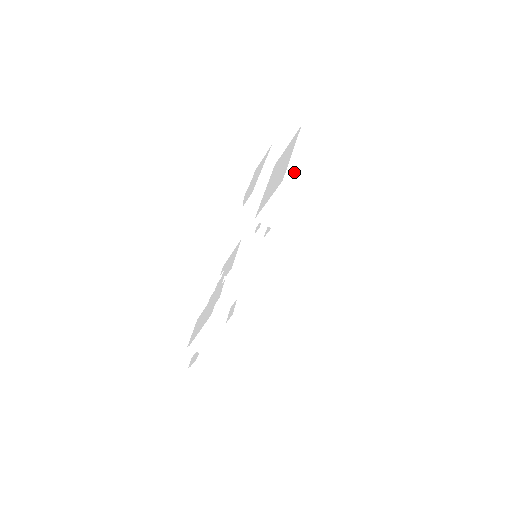
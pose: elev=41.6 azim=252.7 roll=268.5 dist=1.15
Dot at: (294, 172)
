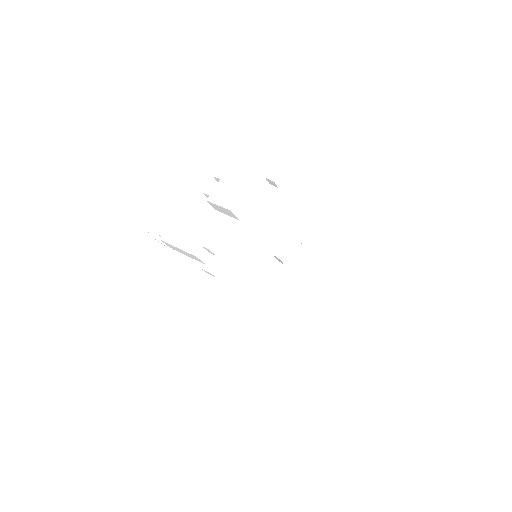
Dot at: (321, 359)
